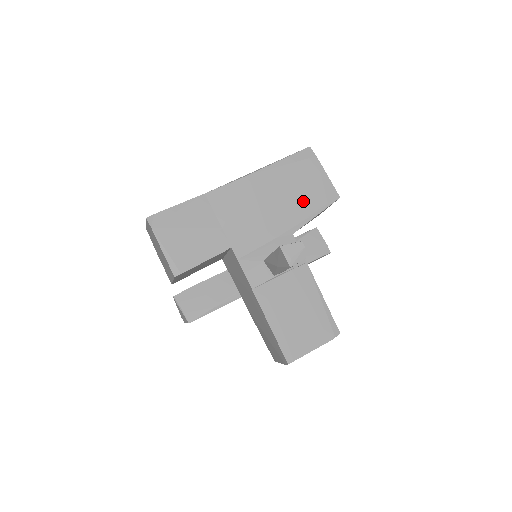
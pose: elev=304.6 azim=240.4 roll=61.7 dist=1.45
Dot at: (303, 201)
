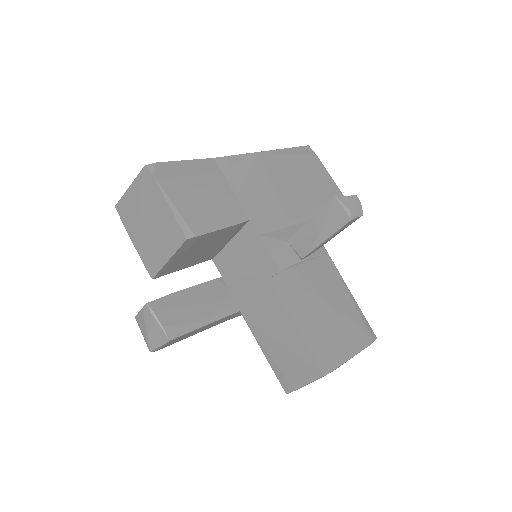
Dot at: (313, 191)
